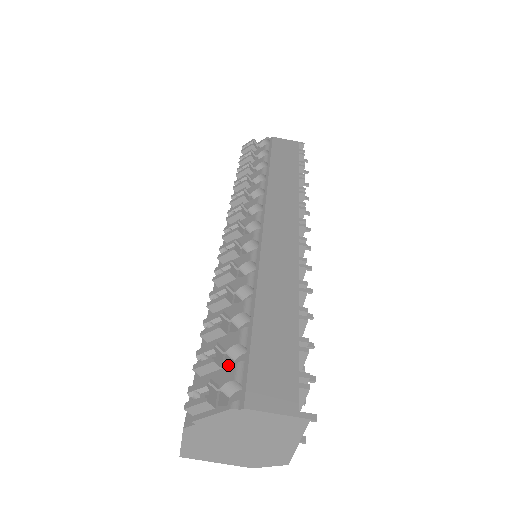
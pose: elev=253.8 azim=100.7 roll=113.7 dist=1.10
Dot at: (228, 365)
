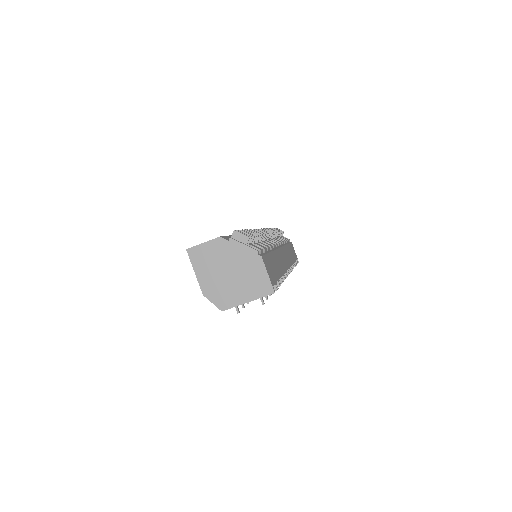
Dot at: occluded
